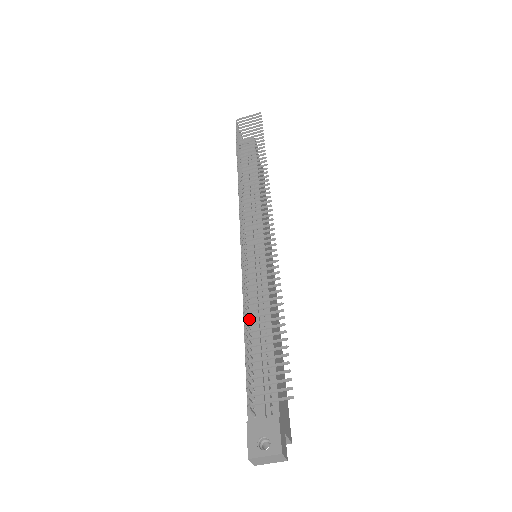
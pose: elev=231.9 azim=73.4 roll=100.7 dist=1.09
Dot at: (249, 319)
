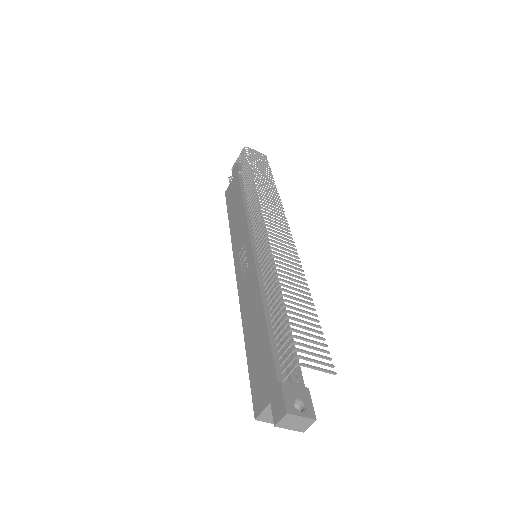
Dot at: (266, 300)
